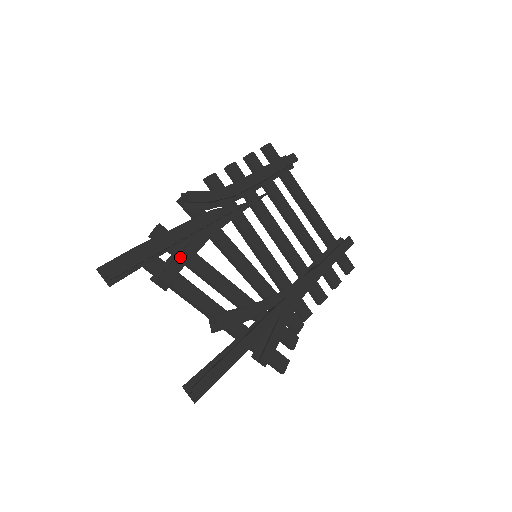
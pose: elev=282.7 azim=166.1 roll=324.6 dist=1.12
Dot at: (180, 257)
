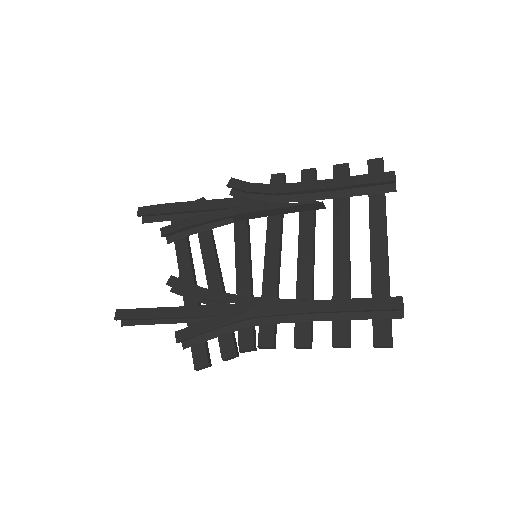
Dot at: (185, 222)
